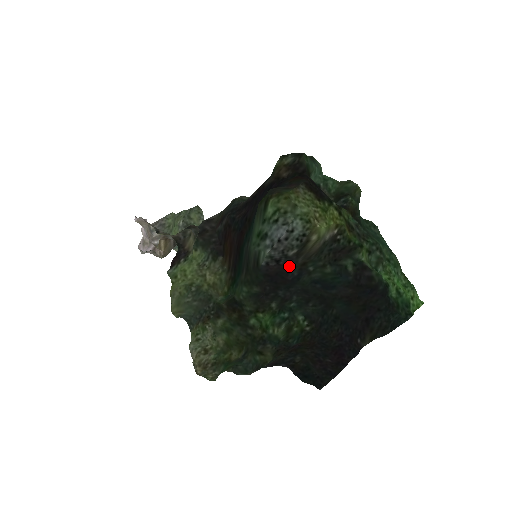
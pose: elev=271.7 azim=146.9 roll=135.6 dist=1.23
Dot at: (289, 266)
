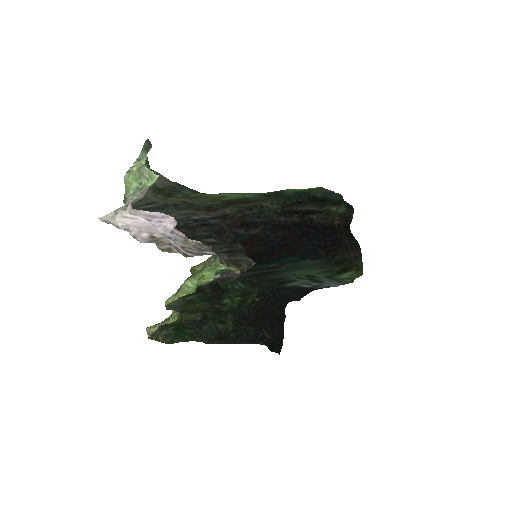
Dot at: (303, 287)
